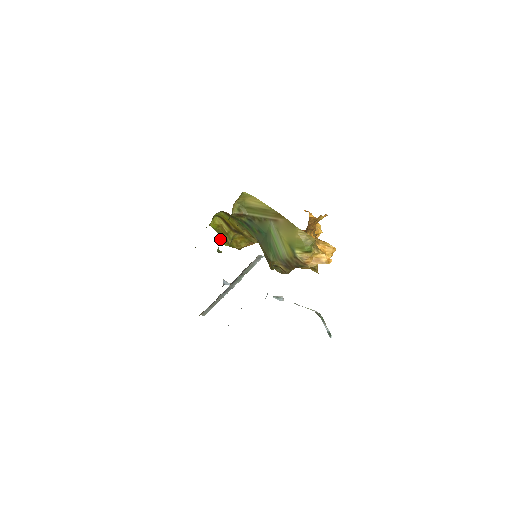
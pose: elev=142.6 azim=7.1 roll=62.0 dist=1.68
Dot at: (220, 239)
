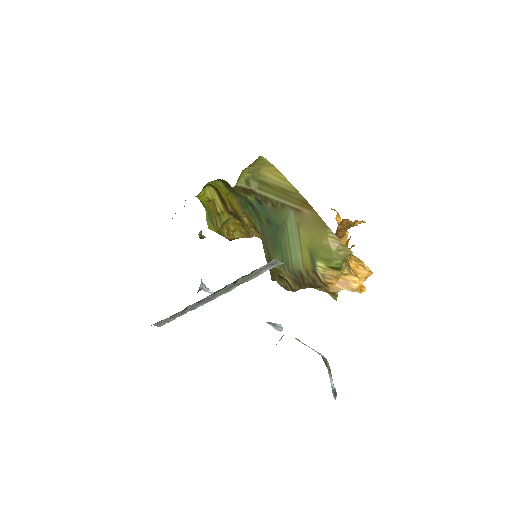
Dot at: (207, 219)
